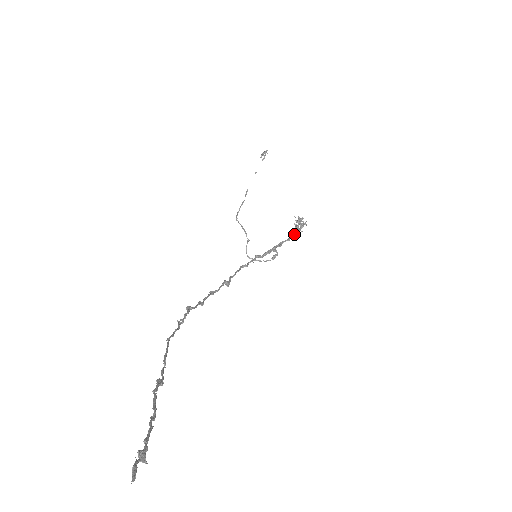
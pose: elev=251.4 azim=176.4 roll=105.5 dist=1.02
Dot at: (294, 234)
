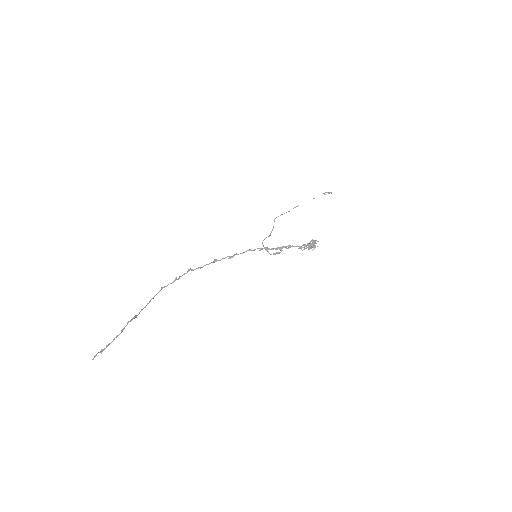
Dot at: occluded
